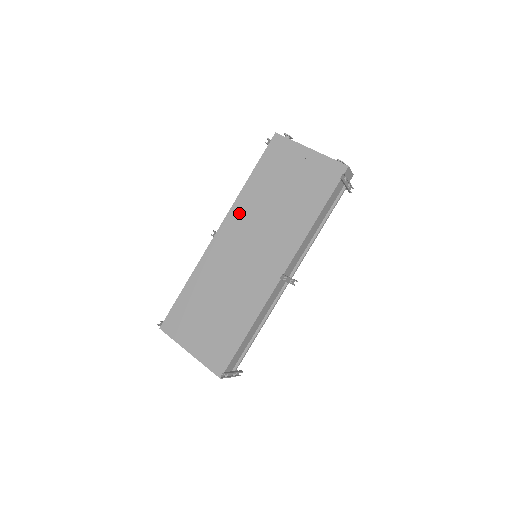
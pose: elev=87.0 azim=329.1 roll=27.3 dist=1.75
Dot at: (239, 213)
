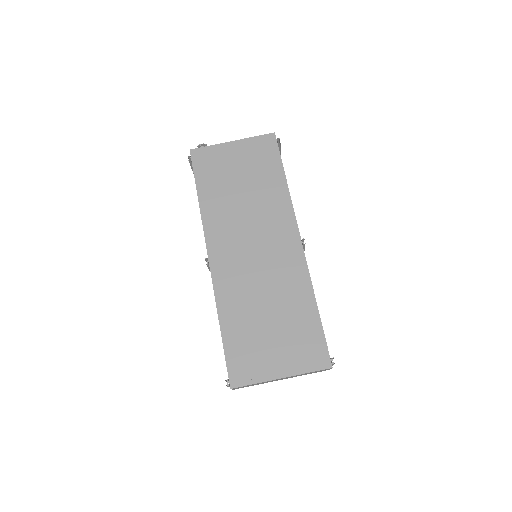
Dot at: (216, 228)
